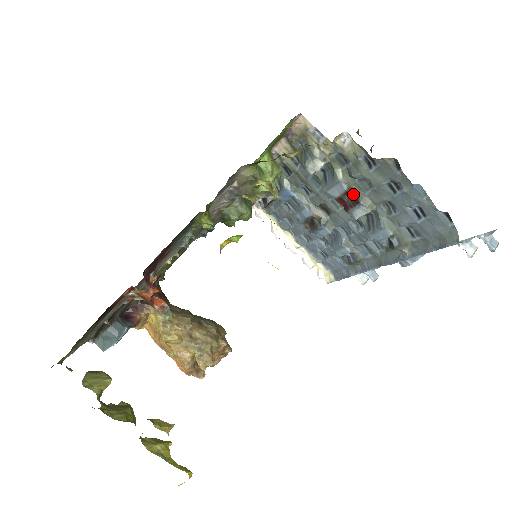
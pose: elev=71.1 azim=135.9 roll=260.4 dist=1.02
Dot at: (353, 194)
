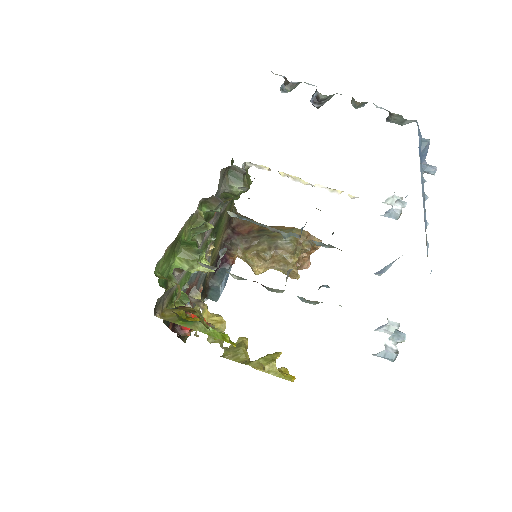
Dot at: occluded
